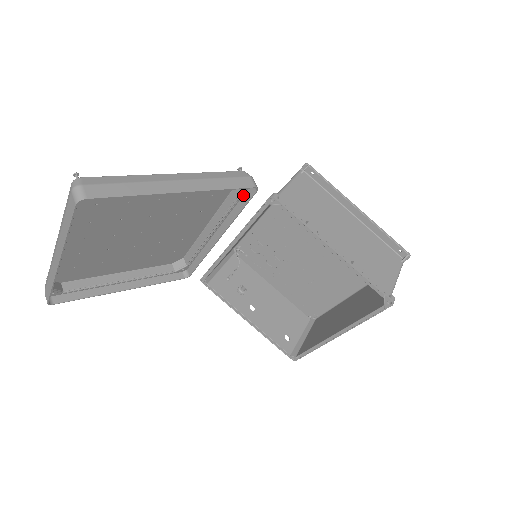
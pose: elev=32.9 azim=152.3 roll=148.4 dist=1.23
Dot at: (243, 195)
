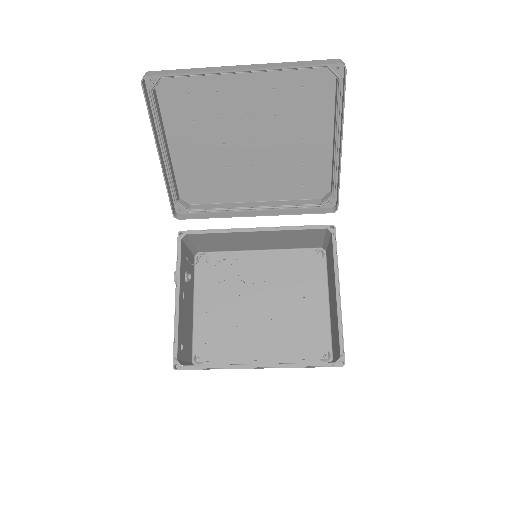
Dot at: (314, 208)
